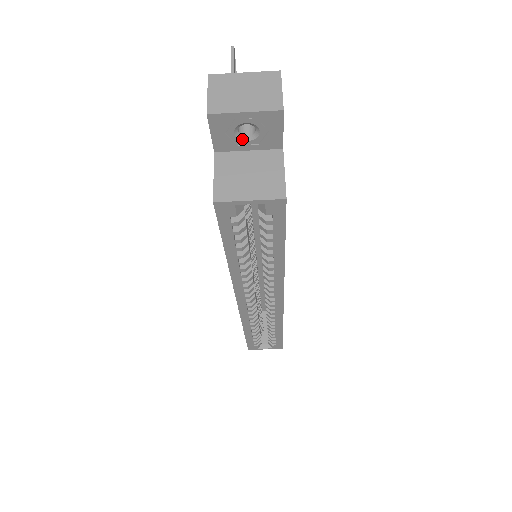
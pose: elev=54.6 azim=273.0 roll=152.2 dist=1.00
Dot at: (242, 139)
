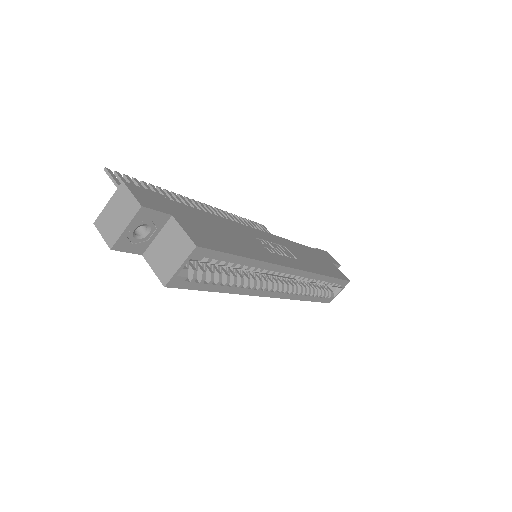
Dot at: (145, 236)
